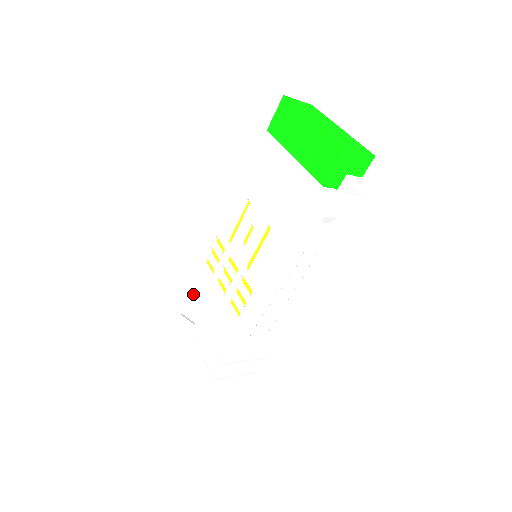
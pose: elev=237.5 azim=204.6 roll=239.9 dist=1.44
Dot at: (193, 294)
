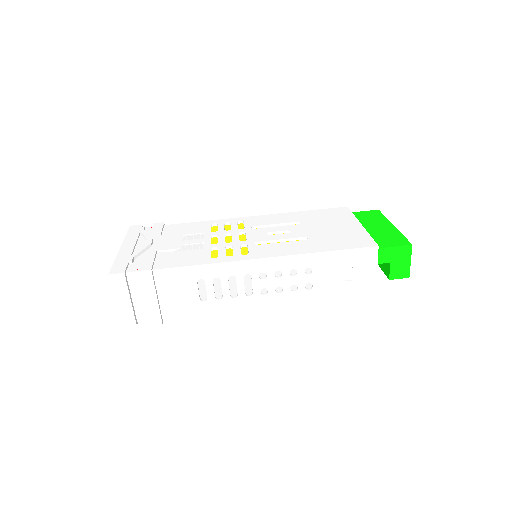
Dot at: (173, 230)
